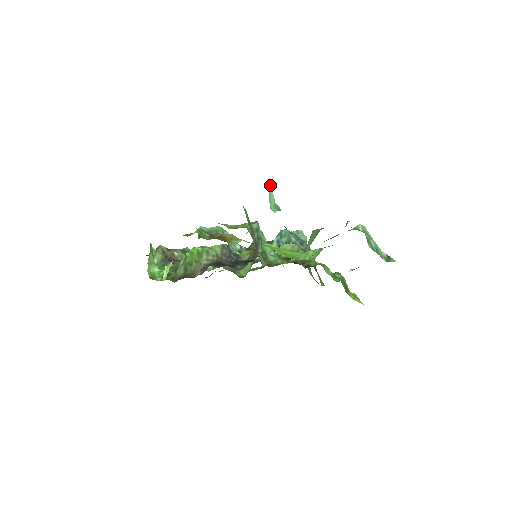
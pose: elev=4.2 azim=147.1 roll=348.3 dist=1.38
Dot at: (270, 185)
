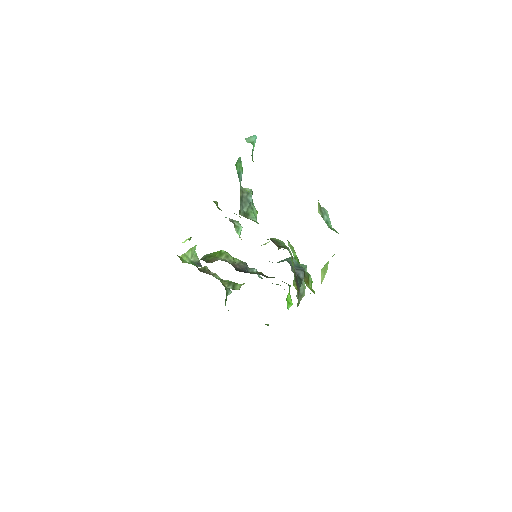
Dot at: (256, 136)
